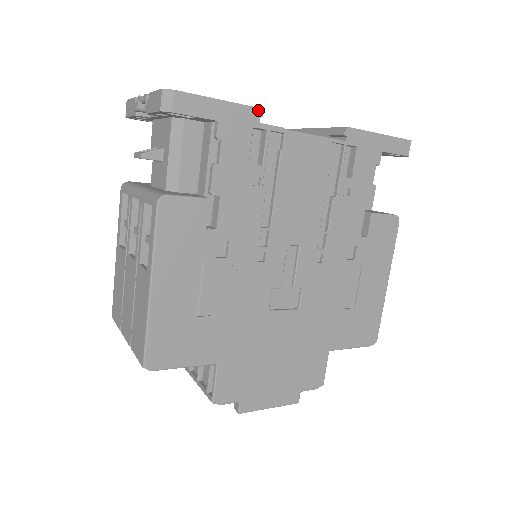
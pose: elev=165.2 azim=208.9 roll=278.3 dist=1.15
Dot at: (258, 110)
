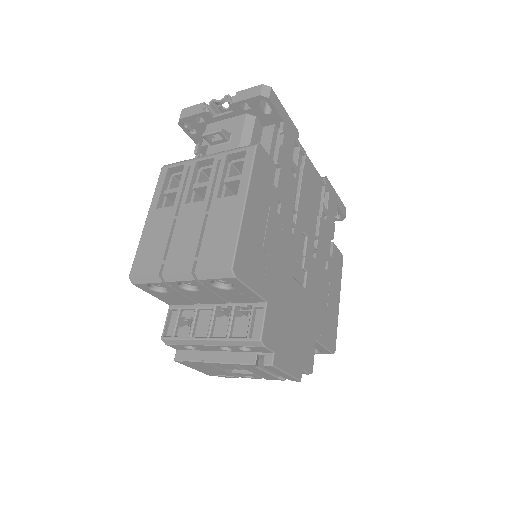
Dot at: (298, 132)
